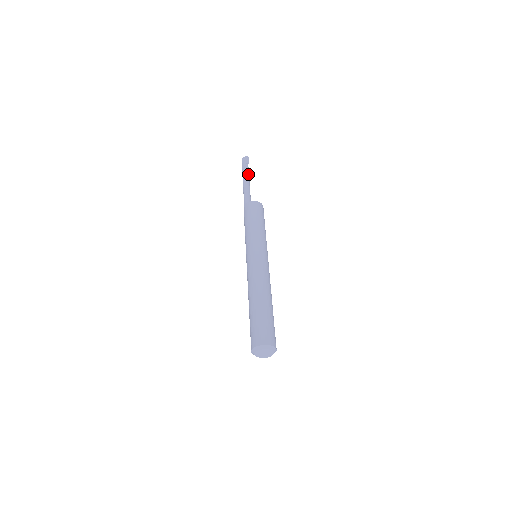
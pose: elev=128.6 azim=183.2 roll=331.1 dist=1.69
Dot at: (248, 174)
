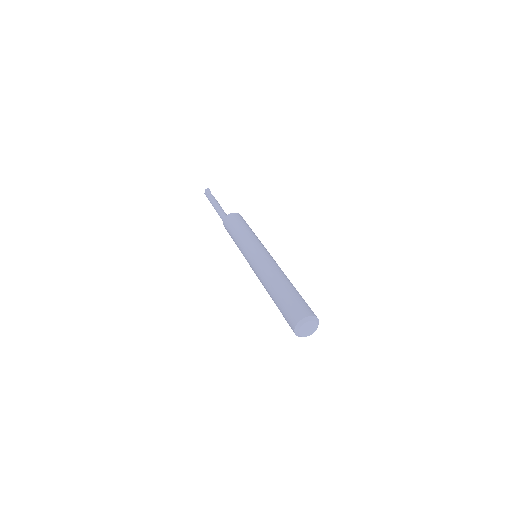
Dot at: (215, 201)
